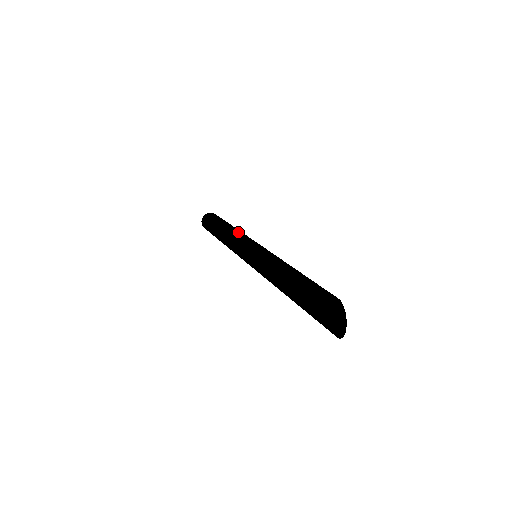
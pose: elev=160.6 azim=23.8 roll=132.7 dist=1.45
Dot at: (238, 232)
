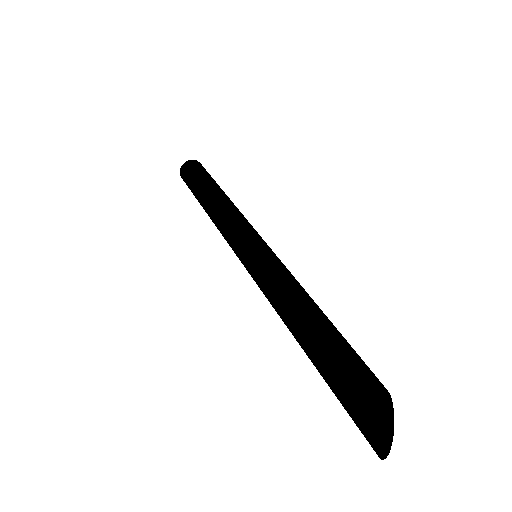
Dot at: (229, 210)
